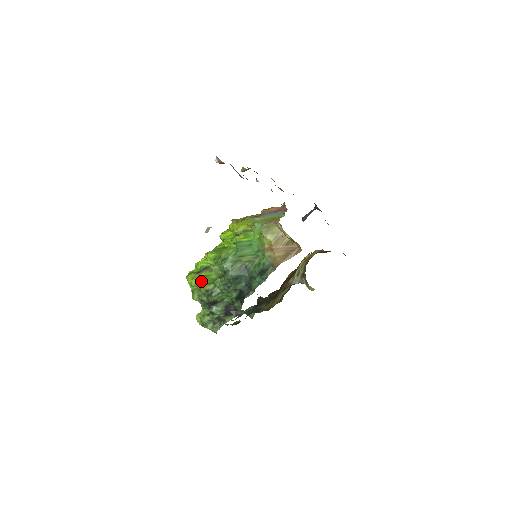
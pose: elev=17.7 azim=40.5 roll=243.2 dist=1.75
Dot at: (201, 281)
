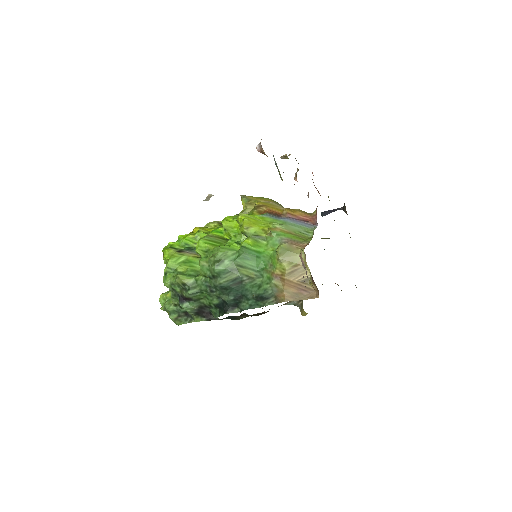
Dot at: (180, 265)
